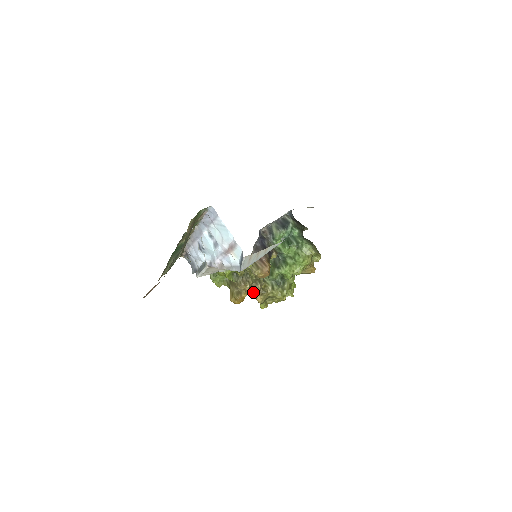
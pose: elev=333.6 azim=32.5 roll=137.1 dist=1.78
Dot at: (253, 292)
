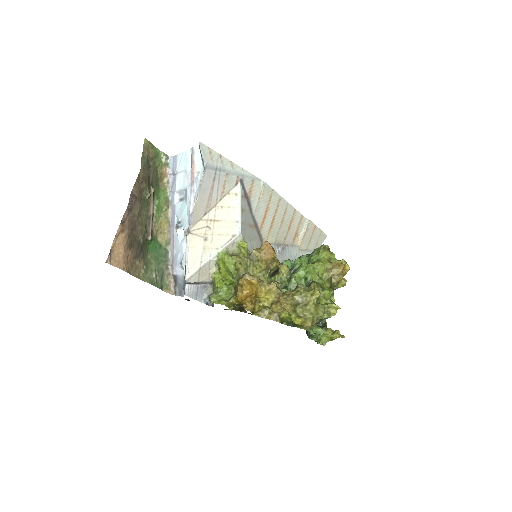
Dot at: (266, 285)
